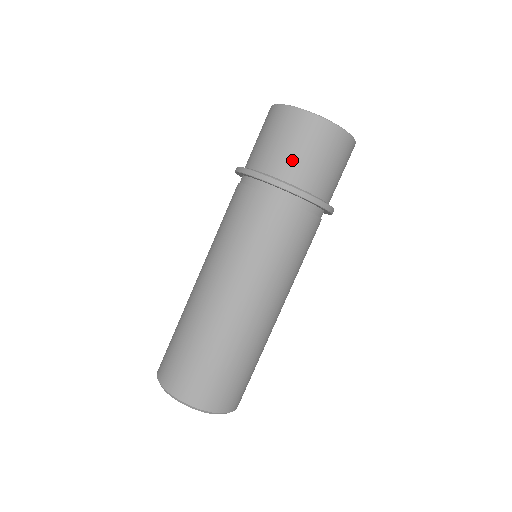
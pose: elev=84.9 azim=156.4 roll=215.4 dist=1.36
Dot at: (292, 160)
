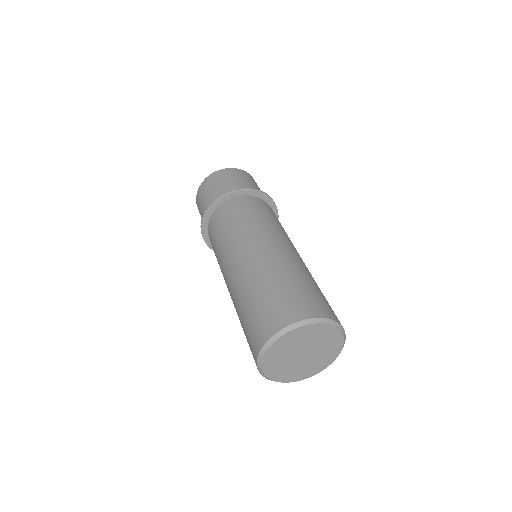
Dot at: occluded
